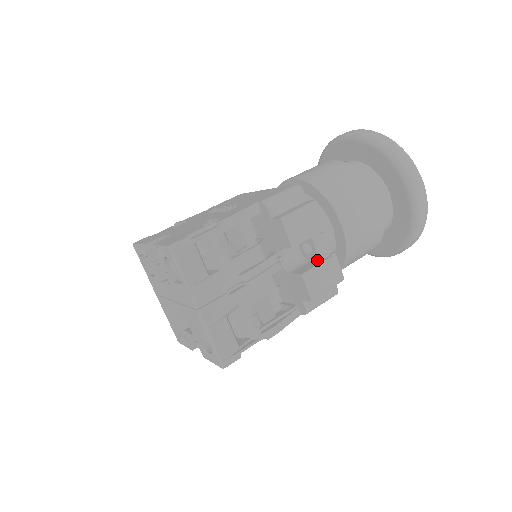
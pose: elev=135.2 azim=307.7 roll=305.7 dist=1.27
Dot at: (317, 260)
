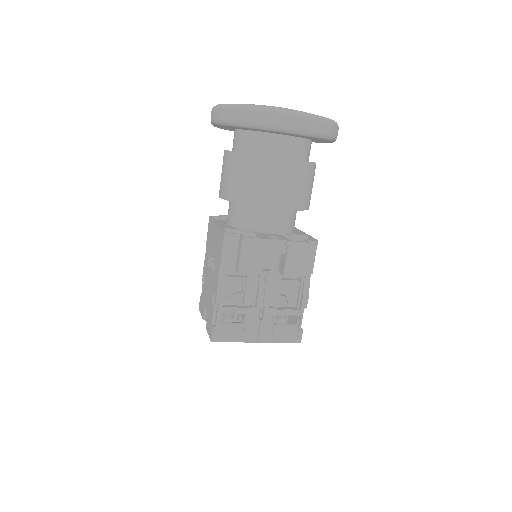
Dot at: (283, 254)
